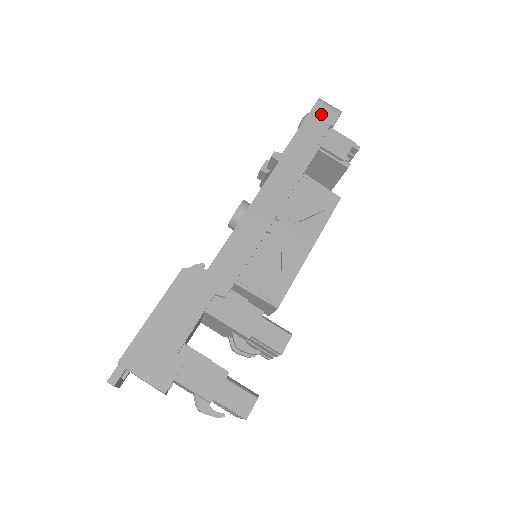
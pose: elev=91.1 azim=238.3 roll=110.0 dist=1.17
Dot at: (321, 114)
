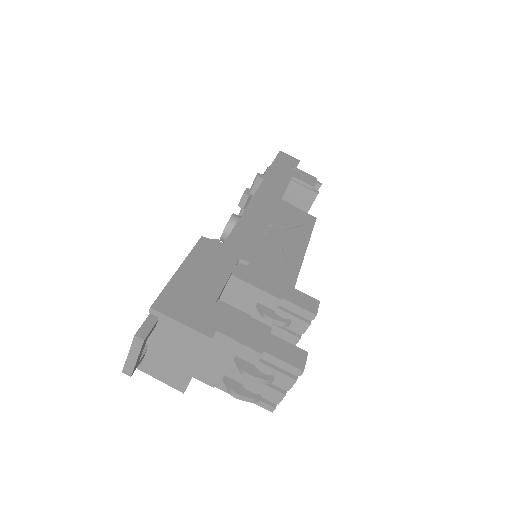
Dot at: (286, 158)
